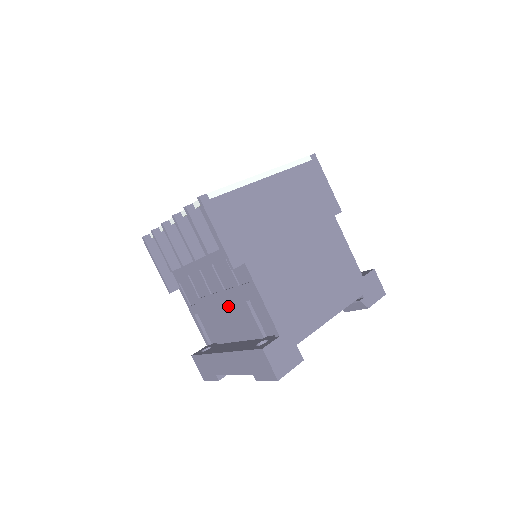
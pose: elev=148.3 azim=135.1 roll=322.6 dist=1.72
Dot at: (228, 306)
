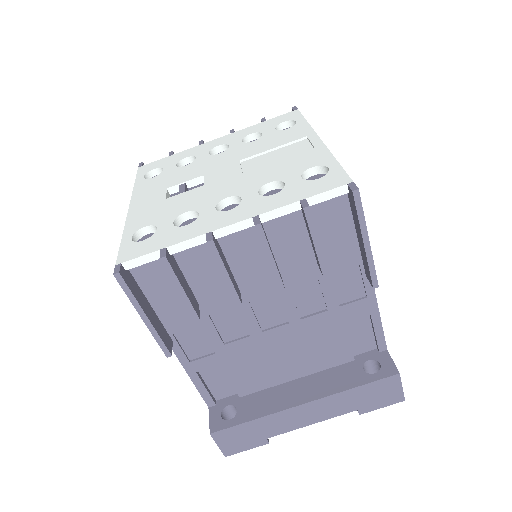
Dot at: (299, 339)
